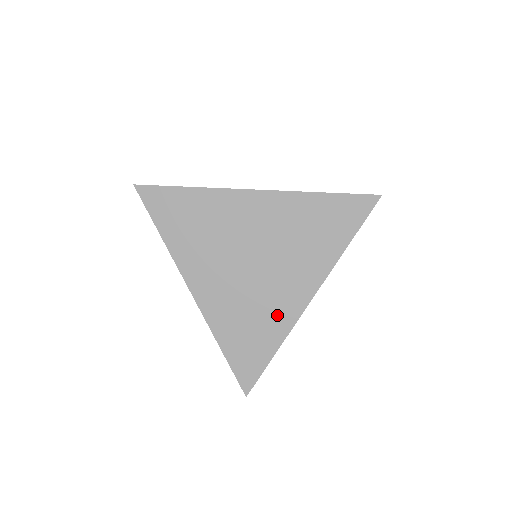
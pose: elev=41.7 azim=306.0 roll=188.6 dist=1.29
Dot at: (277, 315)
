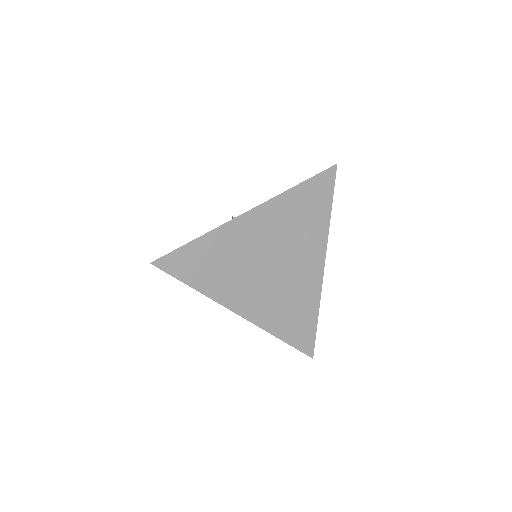
Dot at: (307, 291)
